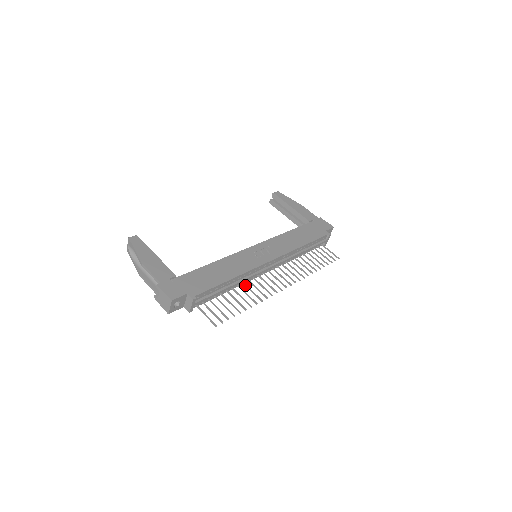
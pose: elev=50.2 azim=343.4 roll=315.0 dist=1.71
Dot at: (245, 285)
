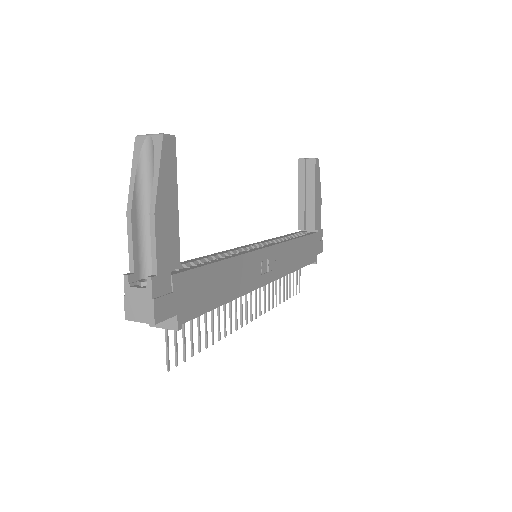
Dot at: occluded
